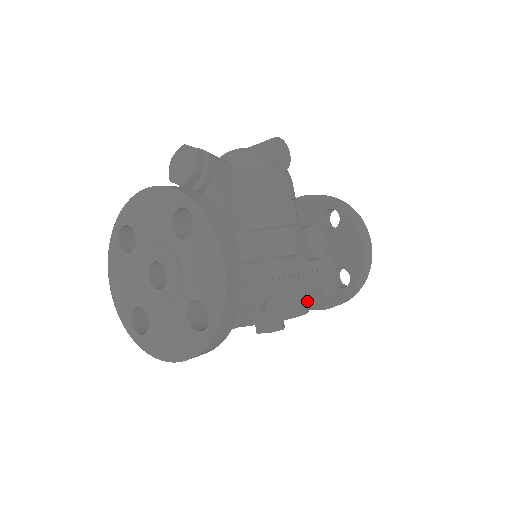
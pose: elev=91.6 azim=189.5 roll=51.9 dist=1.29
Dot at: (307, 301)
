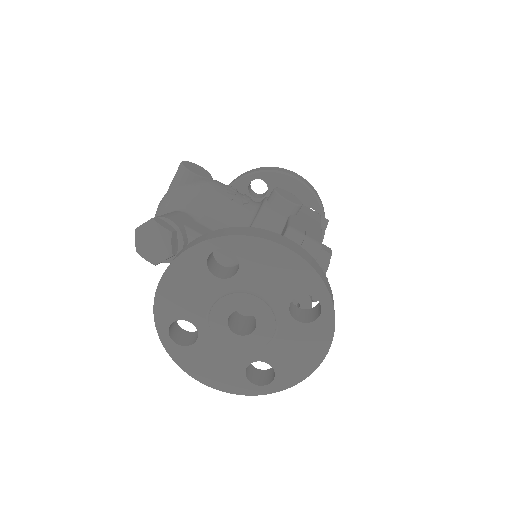
Dot at: occluded
